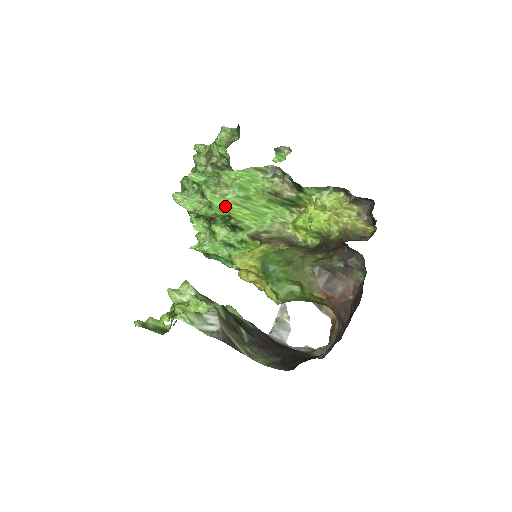
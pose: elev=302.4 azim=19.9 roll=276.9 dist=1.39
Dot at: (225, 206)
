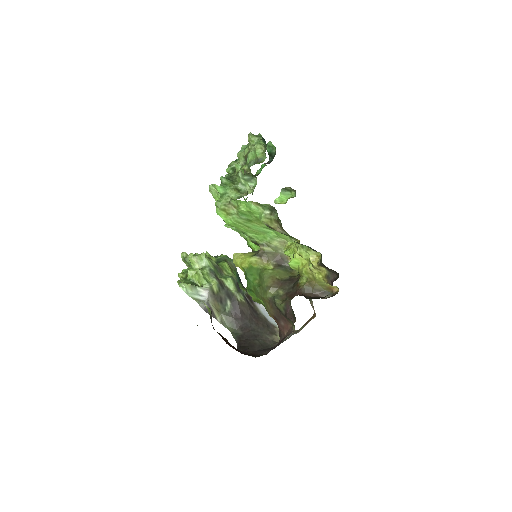
Dot at: (229, 223)
